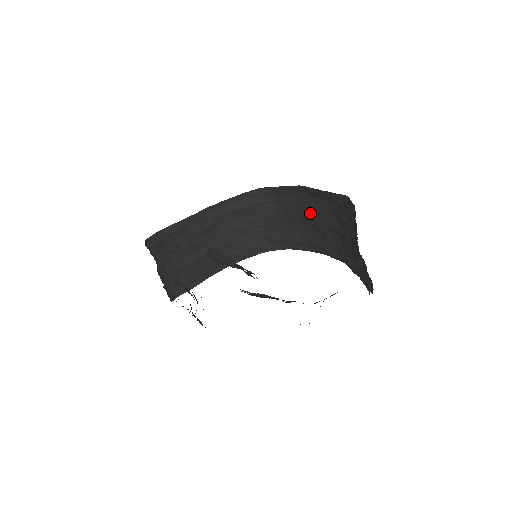
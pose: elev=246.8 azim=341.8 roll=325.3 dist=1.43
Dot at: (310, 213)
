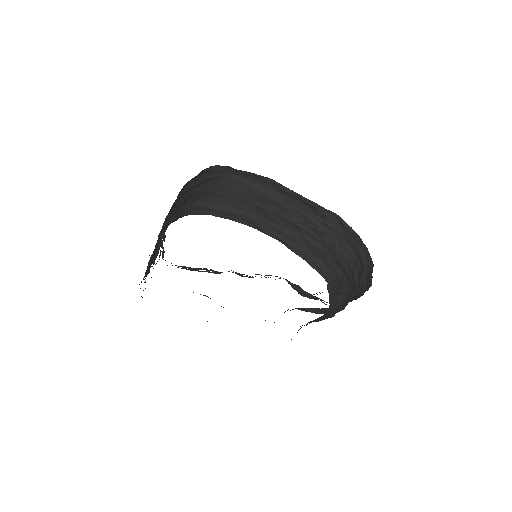
Dot at: (266, 200)
